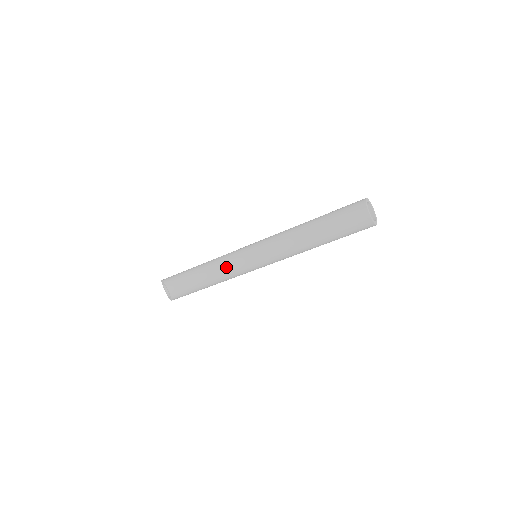
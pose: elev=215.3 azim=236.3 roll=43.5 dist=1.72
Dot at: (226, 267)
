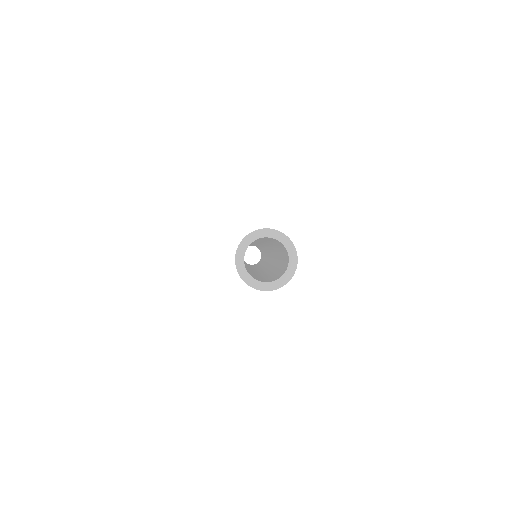
Dot at: occluded
